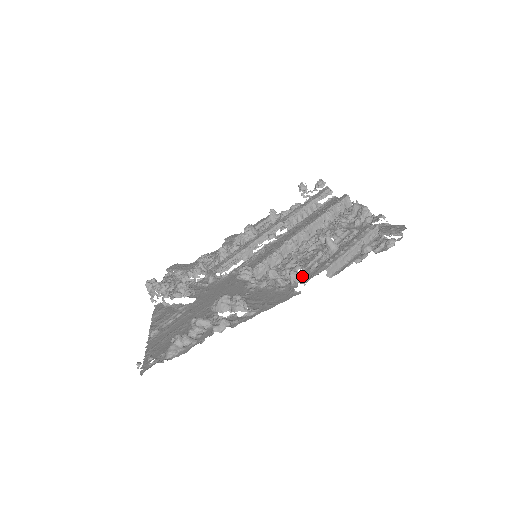
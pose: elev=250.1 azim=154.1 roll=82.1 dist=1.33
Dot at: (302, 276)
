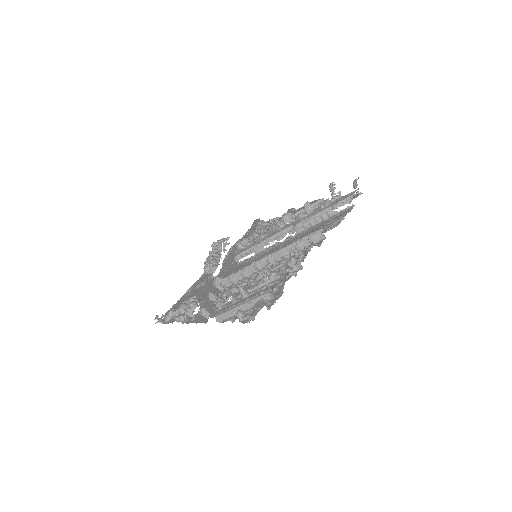
Dot at: (221, 308)
